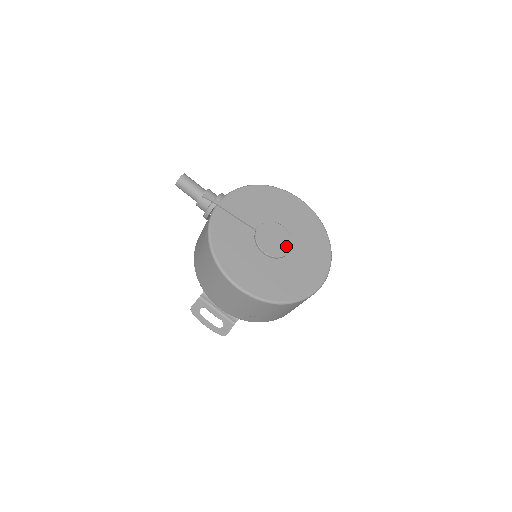
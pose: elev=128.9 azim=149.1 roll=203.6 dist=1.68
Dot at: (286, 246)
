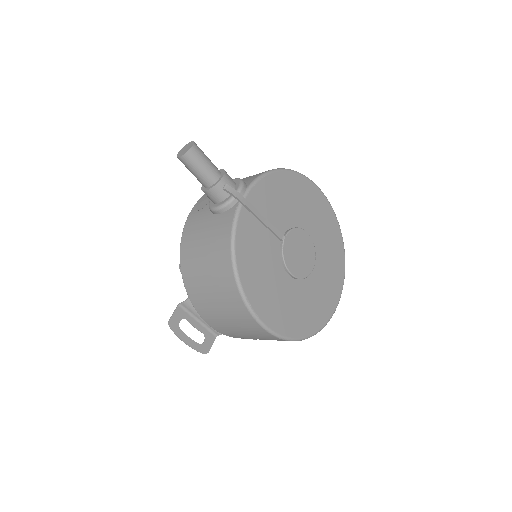
Dot at: (310, 262)
